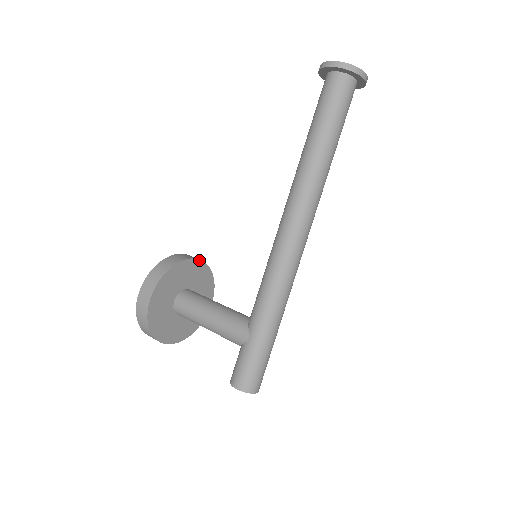
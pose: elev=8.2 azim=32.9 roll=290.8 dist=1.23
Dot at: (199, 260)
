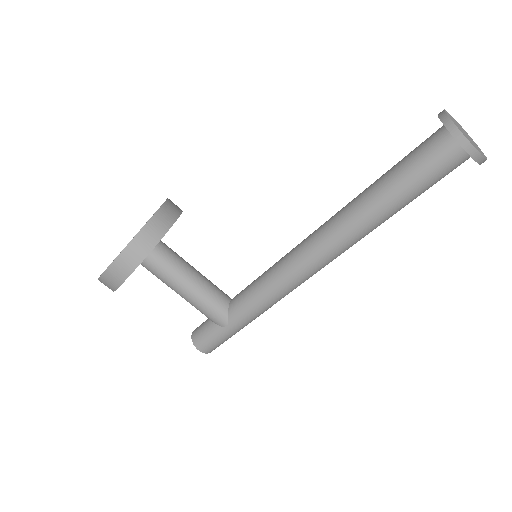
Dot at: occluded
